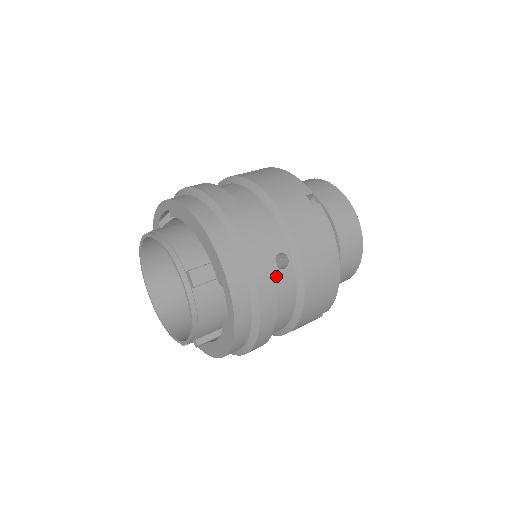
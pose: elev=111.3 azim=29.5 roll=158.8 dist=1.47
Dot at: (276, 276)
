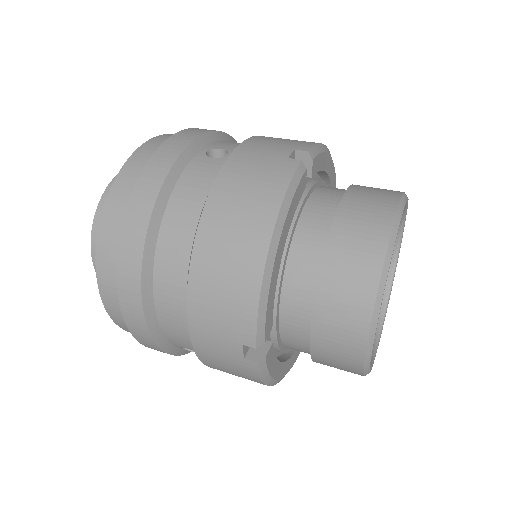
Dot at: occluded
